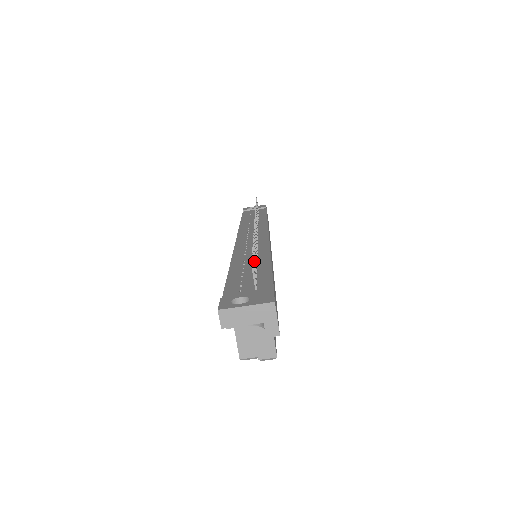
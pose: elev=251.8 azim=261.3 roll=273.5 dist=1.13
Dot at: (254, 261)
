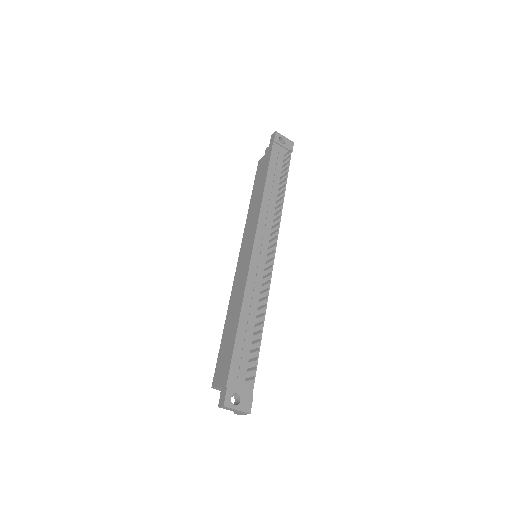
Dot at: occluded
